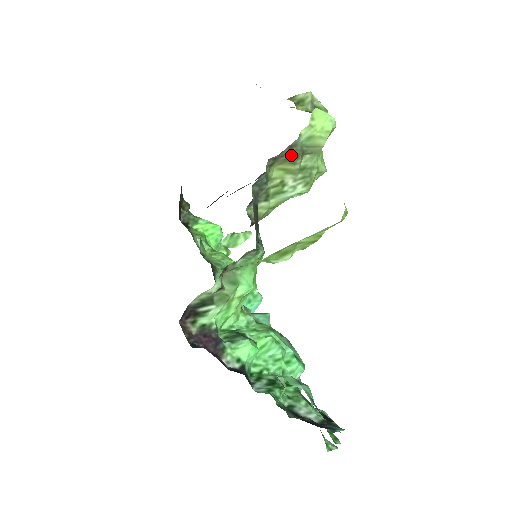
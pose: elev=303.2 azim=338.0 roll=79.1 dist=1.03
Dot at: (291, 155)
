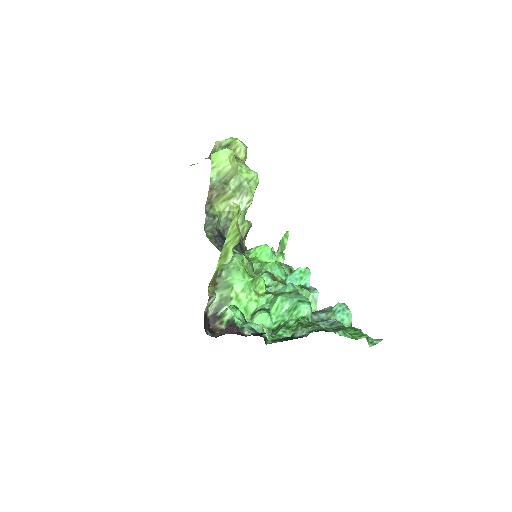
Dot at: (217, 192)
